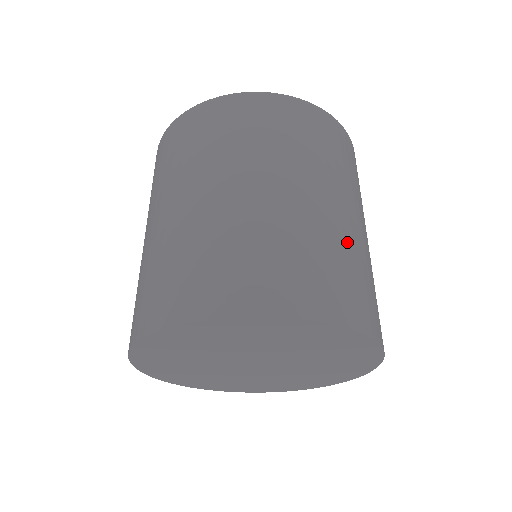
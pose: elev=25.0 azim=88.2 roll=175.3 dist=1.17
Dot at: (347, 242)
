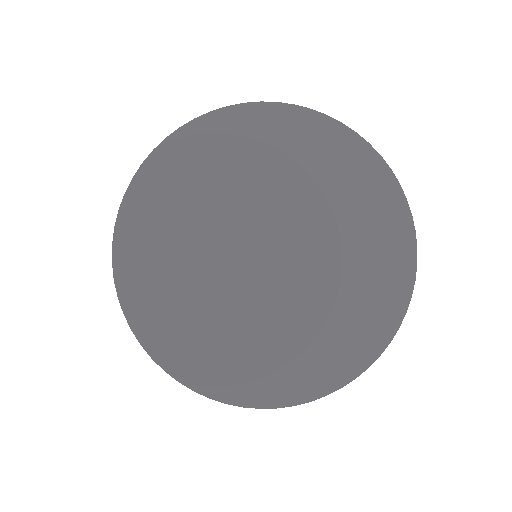
Dot at: occluded
